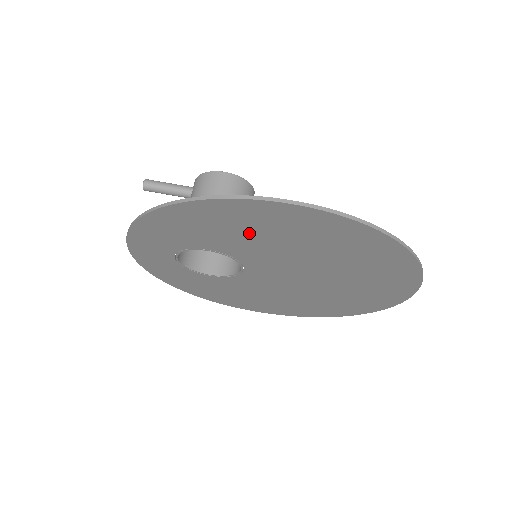
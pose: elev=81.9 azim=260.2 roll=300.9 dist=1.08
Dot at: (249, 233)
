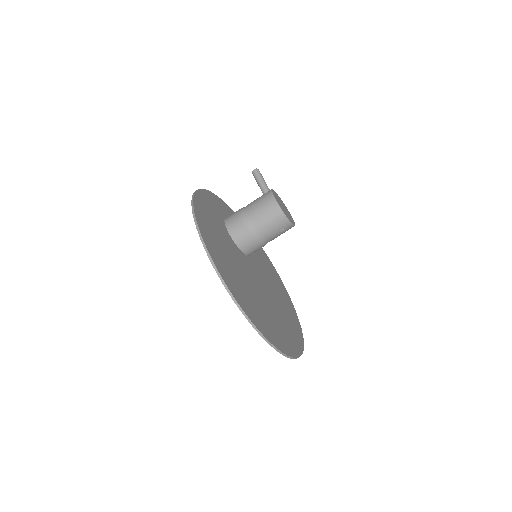
Dot at: (218, 239)
